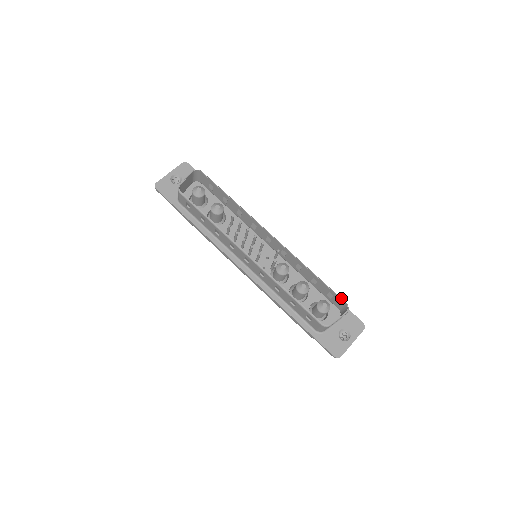
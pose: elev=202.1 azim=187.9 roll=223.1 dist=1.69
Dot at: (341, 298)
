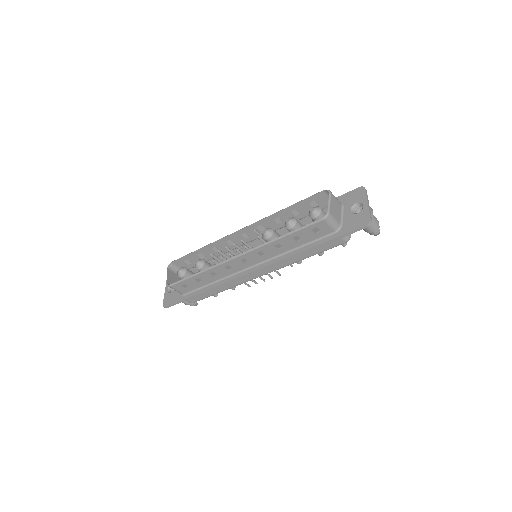
Dot at: (317, 193)
